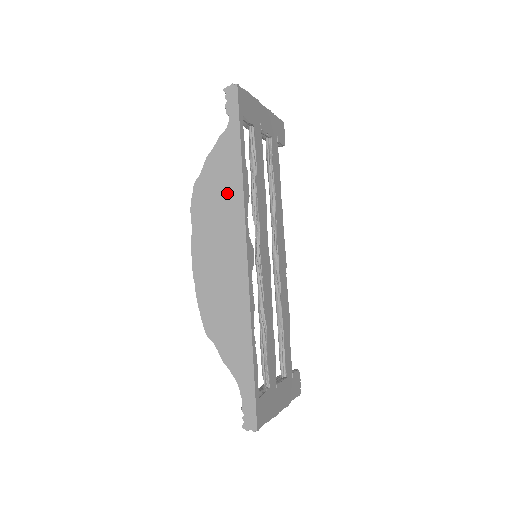
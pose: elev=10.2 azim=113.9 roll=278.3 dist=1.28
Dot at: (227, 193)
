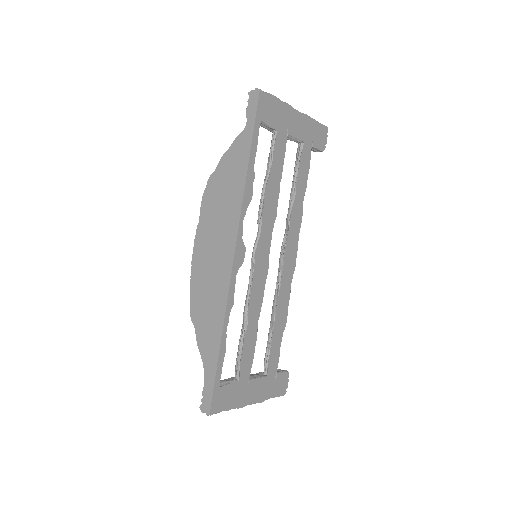
Dot at: (231, 193)
